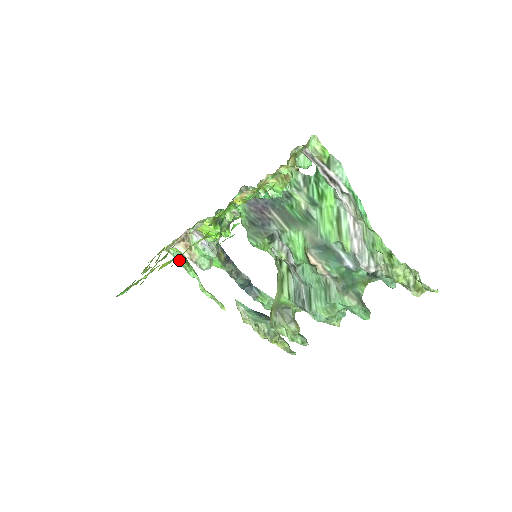
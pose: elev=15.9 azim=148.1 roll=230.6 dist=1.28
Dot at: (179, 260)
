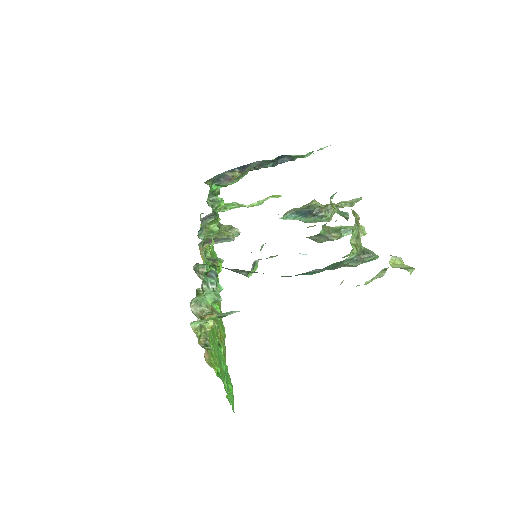
Dot at: occluded
